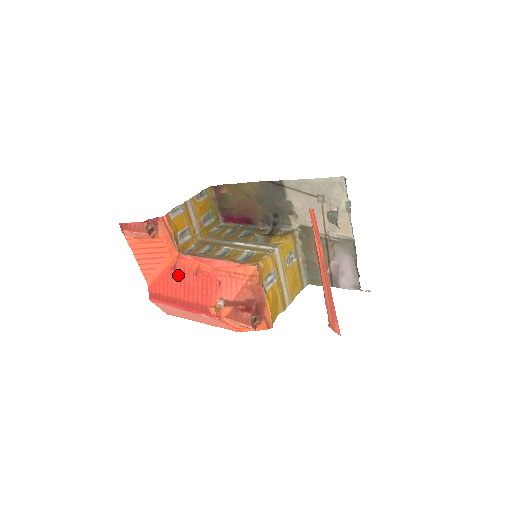
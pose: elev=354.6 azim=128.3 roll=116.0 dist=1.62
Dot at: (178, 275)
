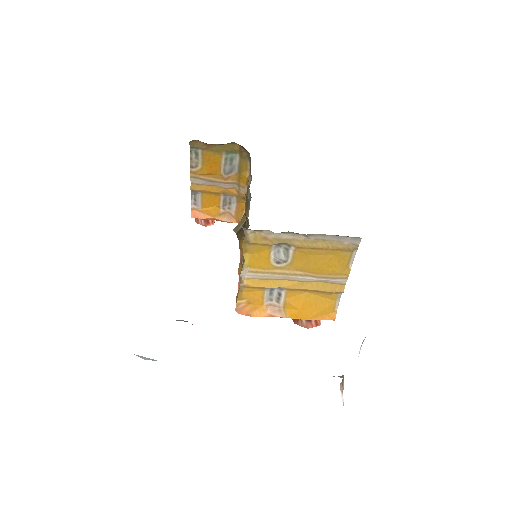
Dot at: occluded
